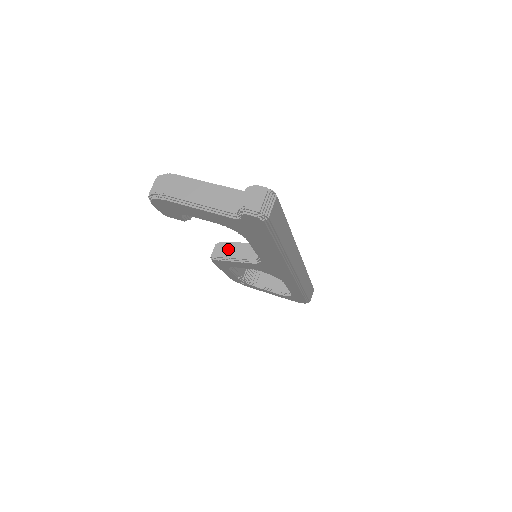
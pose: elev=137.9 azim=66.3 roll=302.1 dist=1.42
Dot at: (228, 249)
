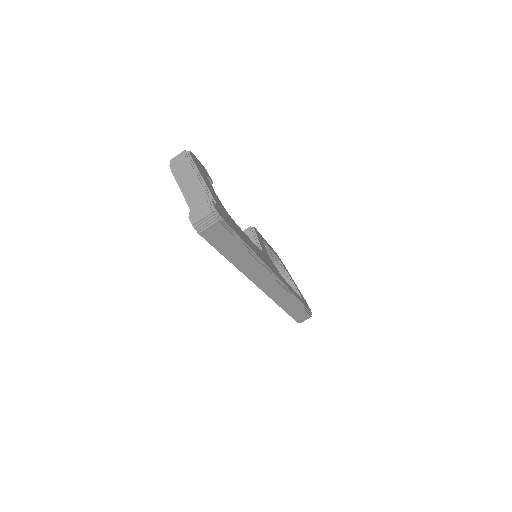
Dot at: (248, 236)
